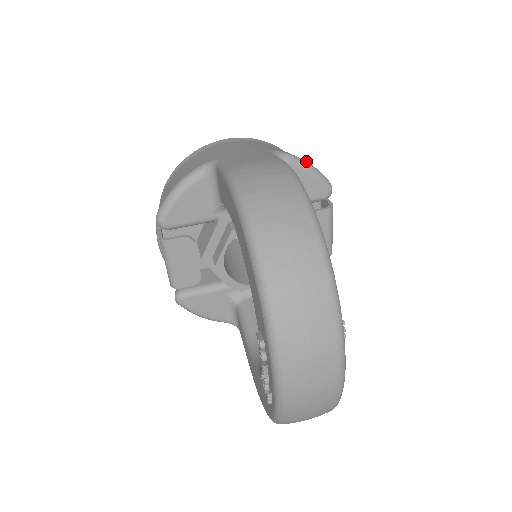
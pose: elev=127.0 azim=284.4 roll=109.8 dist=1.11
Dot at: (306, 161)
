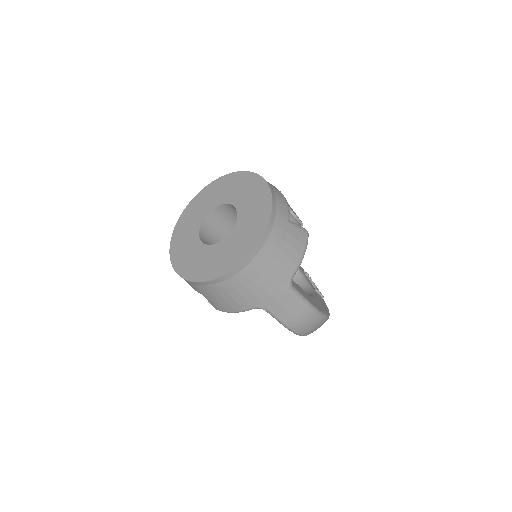
Dot at: (302, 258)
